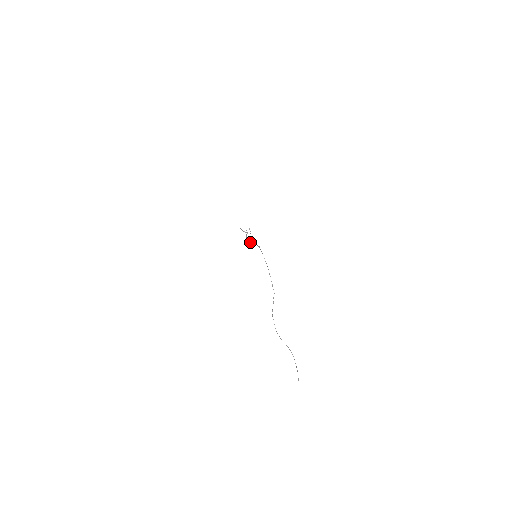
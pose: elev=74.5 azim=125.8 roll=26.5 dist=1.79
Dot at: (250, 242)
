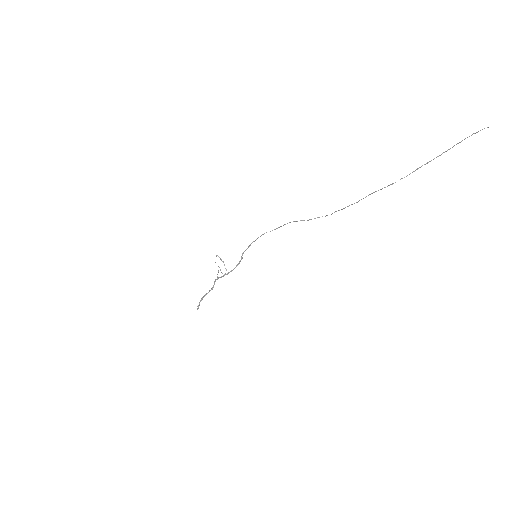
Dot at: (231, 271)
